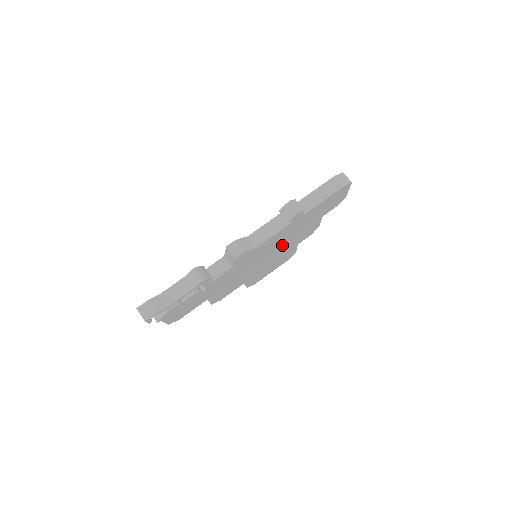
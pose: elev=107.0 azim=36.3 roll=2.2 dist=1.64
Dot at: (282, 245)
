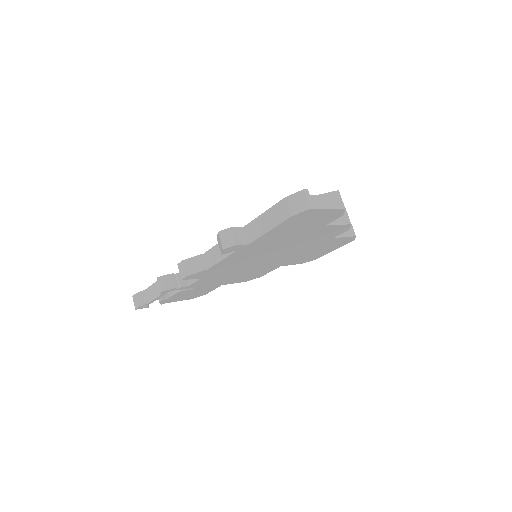
Dot at: (281, 250)
